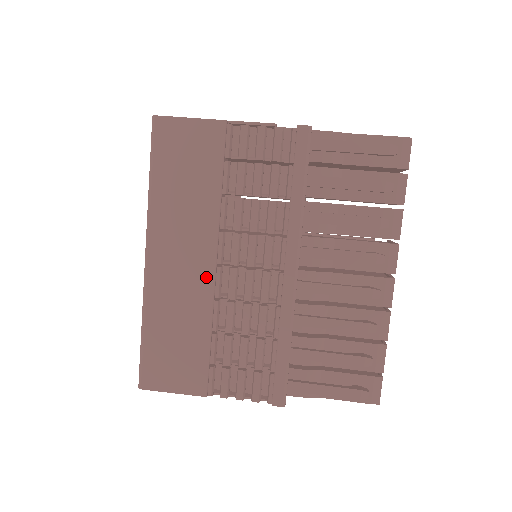
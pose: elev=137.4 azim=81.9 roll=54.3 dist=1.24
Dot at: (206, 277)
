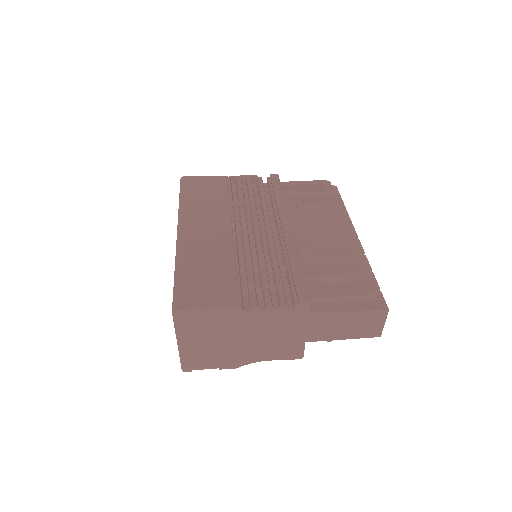
Dot at: (226, 236)
